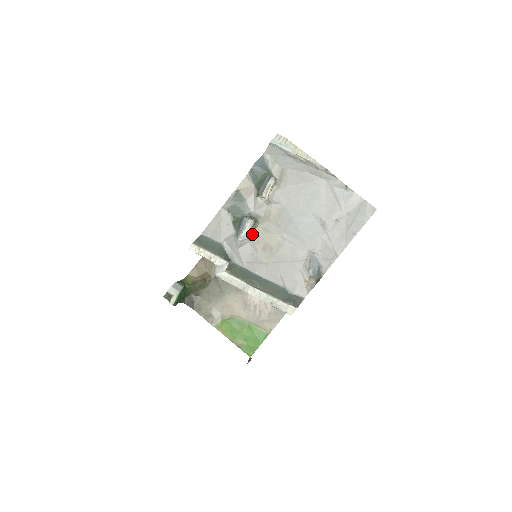
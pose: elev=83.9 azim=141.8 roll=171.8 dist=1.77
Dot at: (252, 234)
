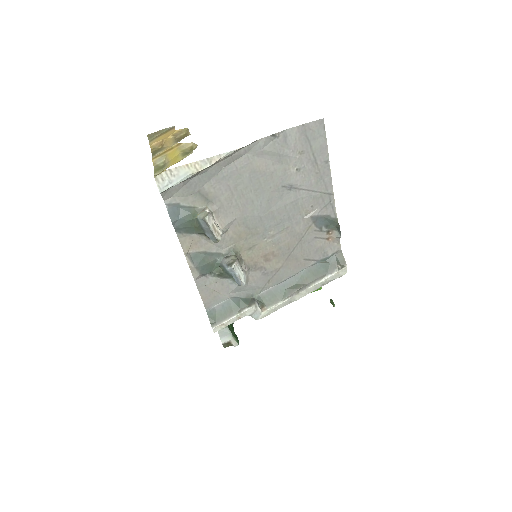
Dot at: (244, 264)
